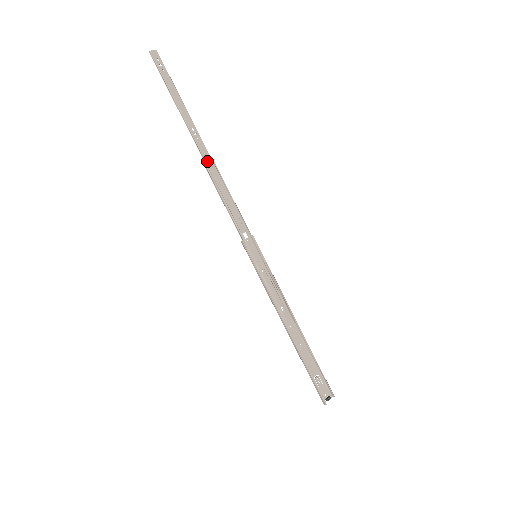
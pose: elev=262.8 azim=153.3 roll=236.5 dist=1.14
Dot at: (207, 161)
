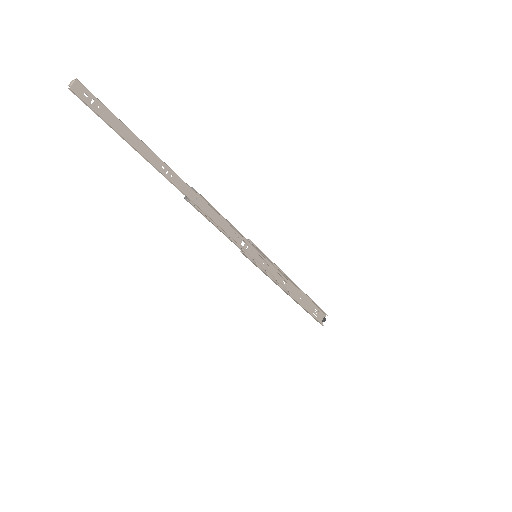
Dot at: (189, 196)
